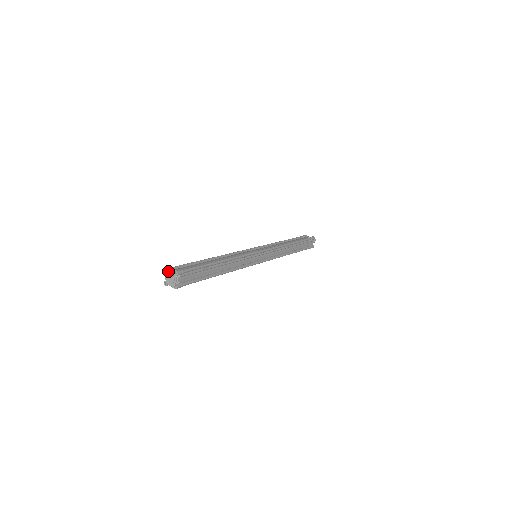
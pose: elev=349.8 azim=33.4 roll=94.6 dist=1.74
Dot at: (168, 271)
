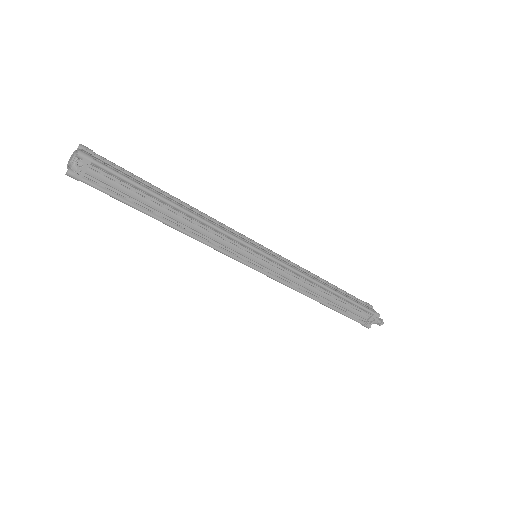
Dot at: occluded
